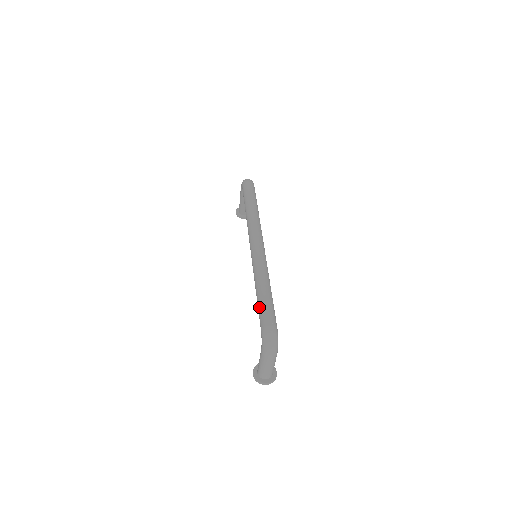
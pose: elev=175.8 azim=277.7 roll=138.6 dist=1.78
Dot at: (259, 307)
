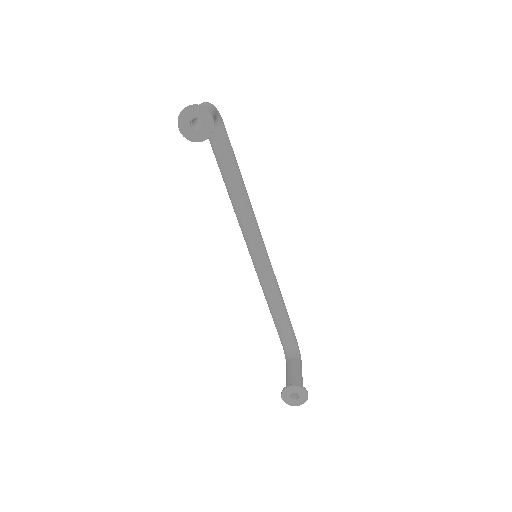
Dot at: occluded
